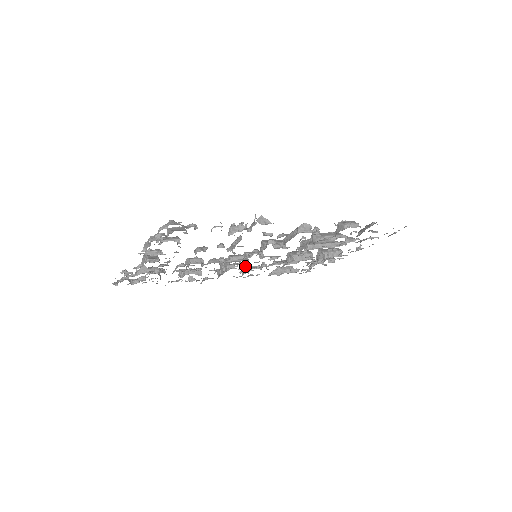
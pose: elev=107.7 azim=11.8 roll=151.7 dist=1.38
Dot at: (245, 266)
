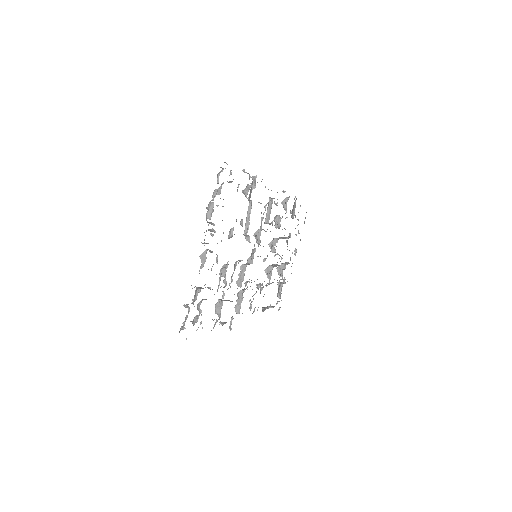
Dot at: occluded
